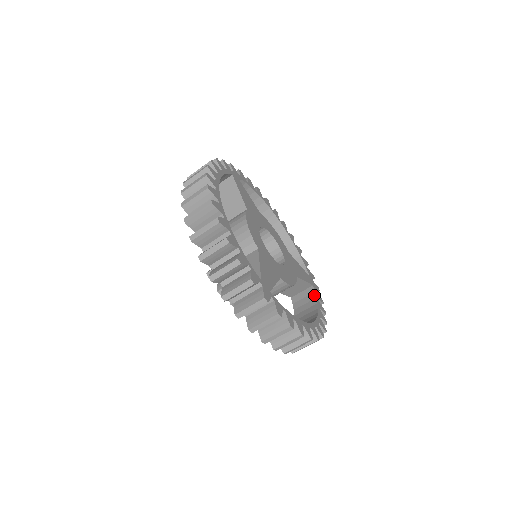
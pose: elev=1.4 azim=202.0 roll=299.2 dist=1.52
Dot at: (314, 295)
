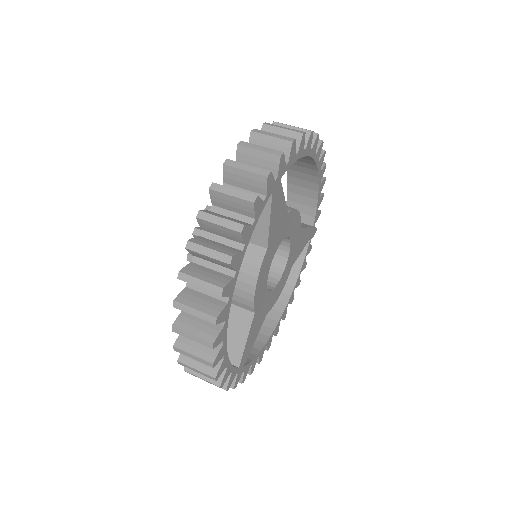
Dot at: (304, 252)
